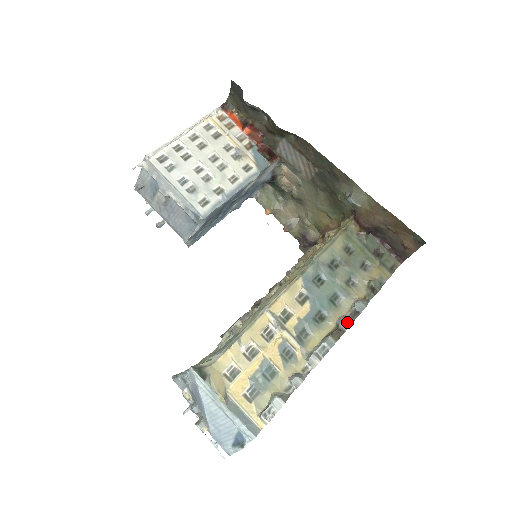
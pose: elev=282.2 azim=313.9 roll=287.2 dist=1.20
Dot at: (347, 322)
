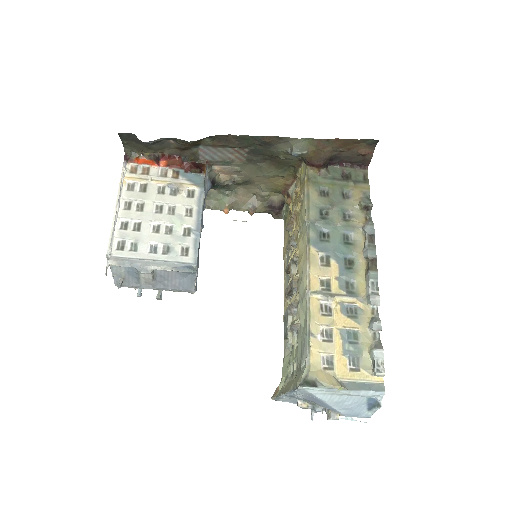
Dot at: (371, 250)
